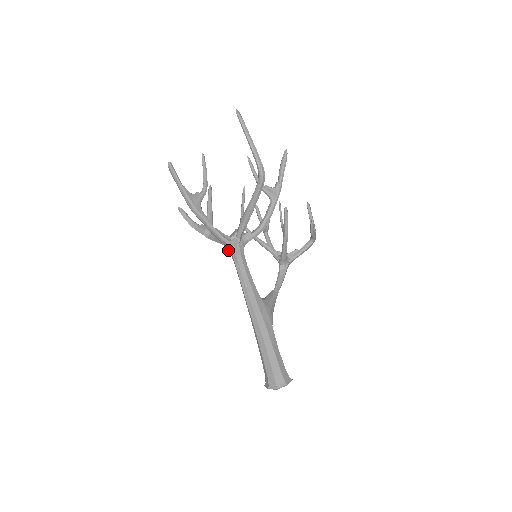
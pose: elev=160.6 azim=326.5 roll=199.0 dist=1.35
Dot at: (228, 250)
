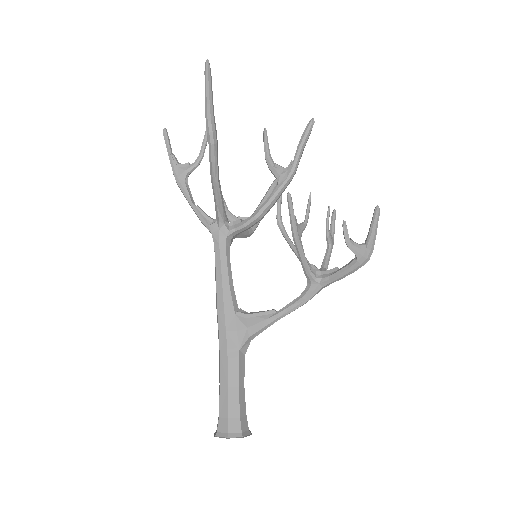
Dot at: occluded
